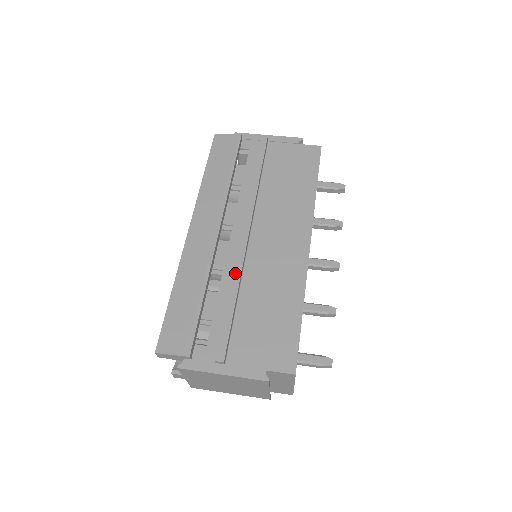
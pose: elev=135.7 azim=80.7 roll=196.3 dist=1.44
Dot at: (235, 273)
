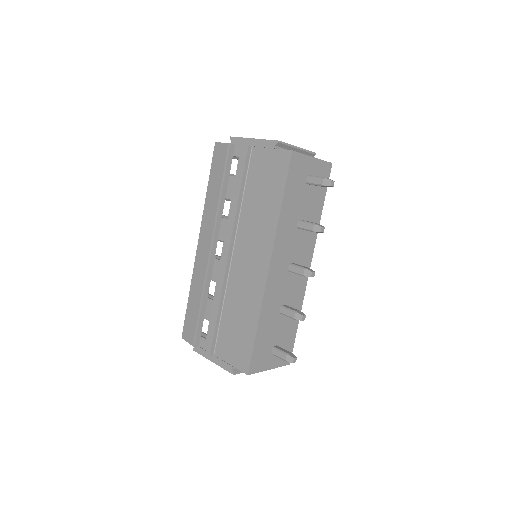
Dot at: (219, 289)
